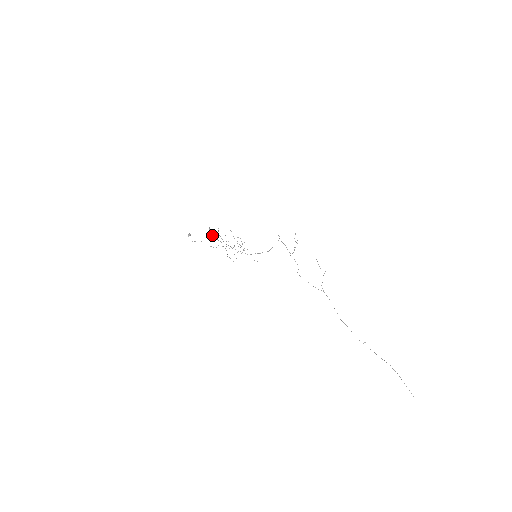
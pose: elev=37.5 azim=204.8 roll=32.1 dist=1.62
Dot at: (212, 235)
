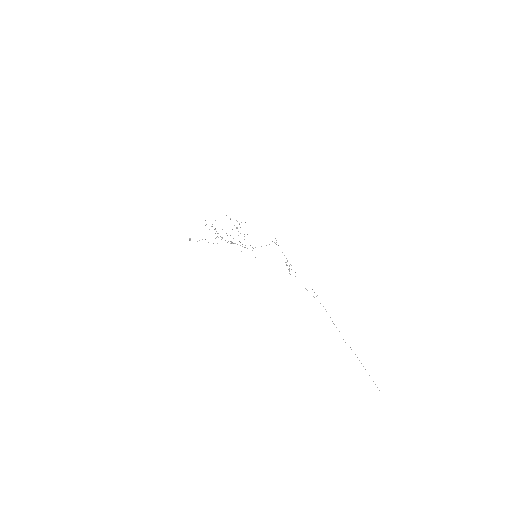
Dot at: (211, 226)
